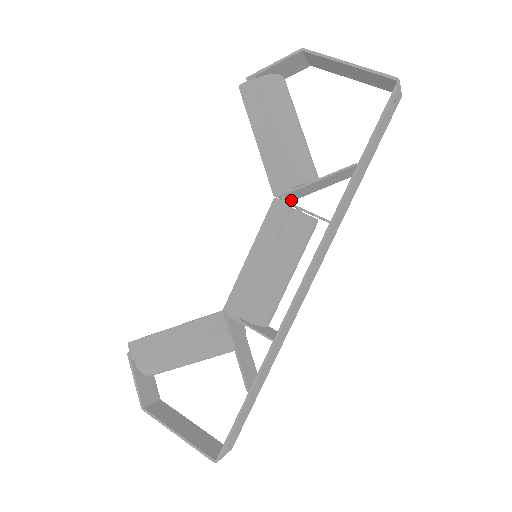
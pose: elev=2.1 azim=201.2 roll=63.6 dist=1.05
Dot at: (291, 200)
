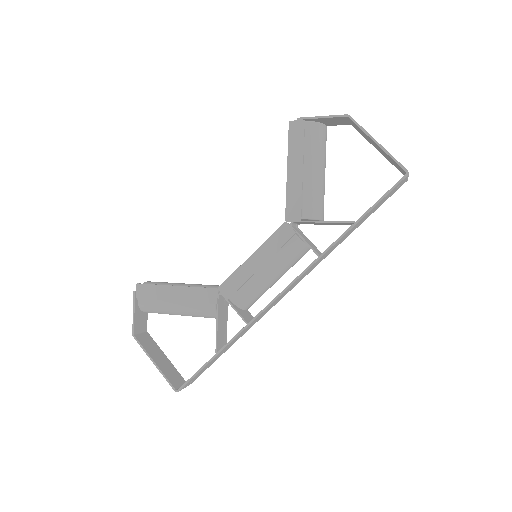
Dot at: (297, 224)
